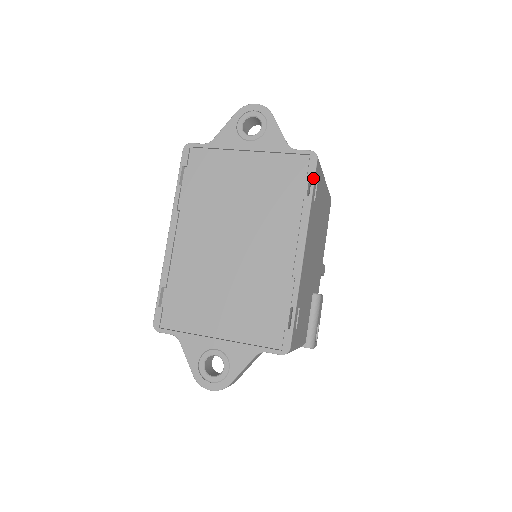
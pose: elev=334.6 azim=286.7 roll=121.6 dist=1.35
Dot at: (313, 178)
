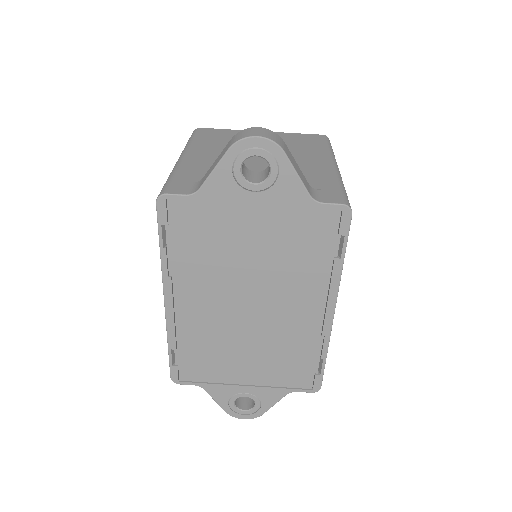
Dot at: (346, 238)
